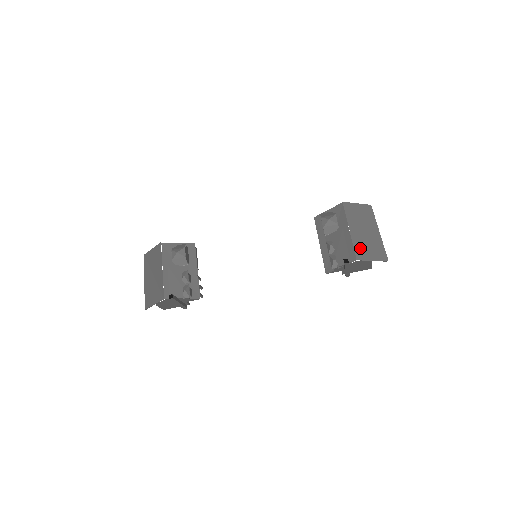
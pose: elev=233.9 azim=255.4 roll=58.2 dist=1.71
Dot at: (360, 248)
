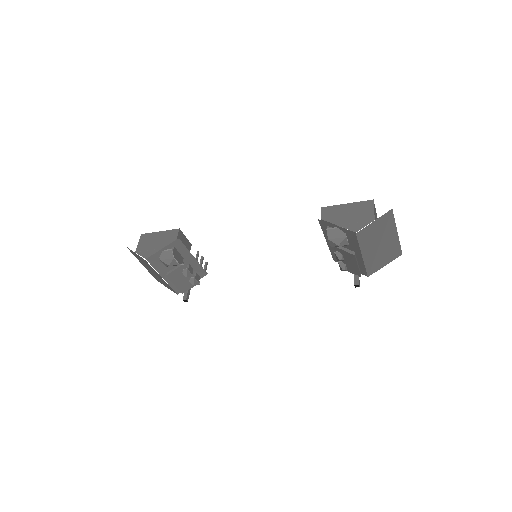
Dot at: (373, 264)
